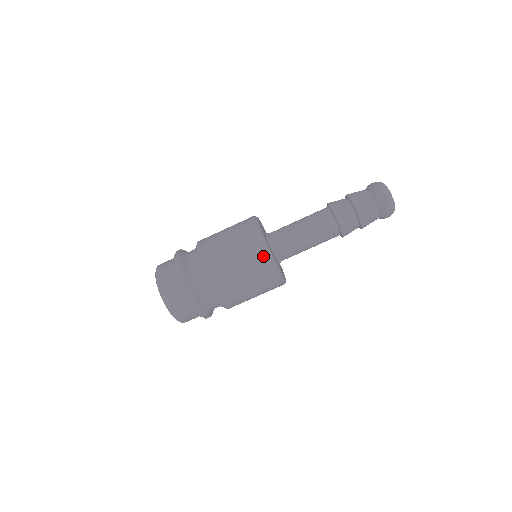
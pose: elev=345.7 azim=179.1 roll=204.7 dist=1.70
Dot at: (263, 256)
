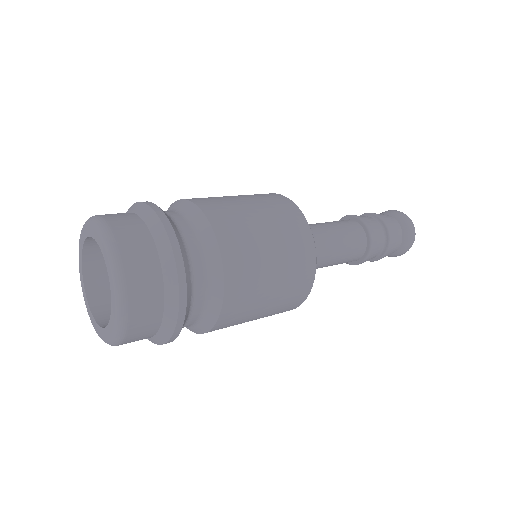
Dot at: (302, 228)
